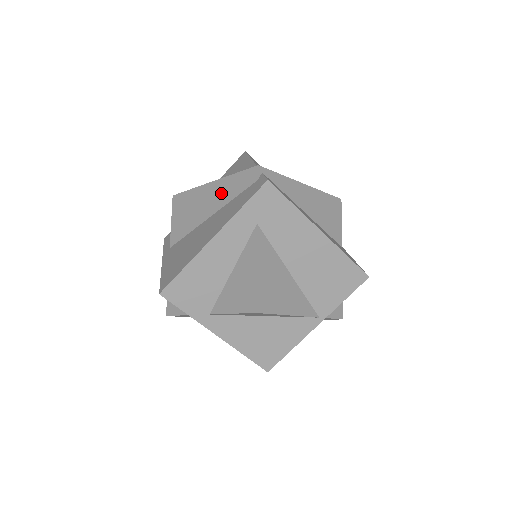
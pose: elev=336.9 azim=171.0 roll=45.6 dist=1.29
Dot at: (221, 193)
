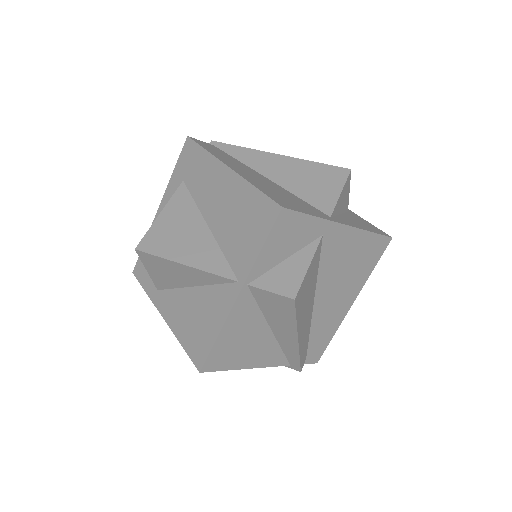
Dot at: occluded
